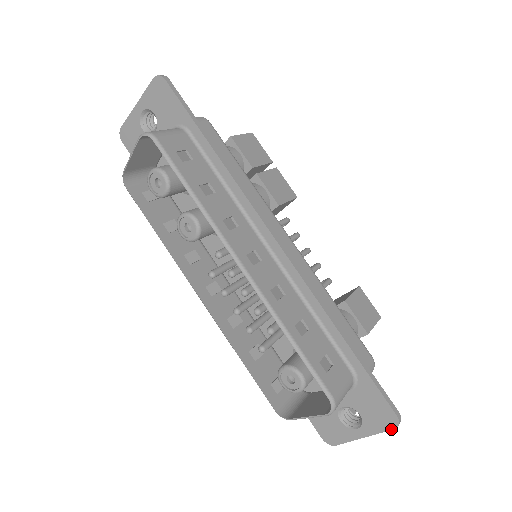
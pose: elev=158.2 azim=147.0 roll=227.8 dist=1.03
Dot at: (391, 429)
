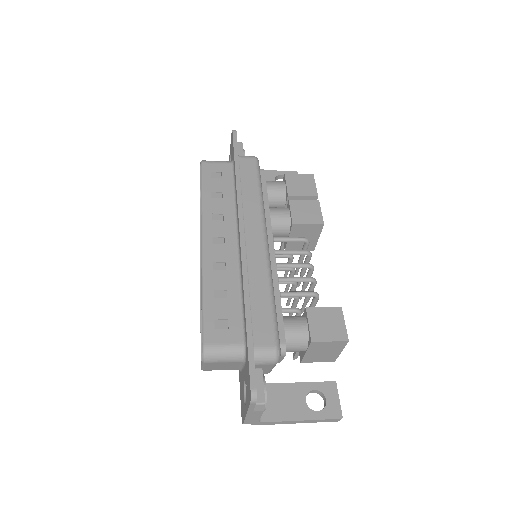
Dot at: (250, 404)
